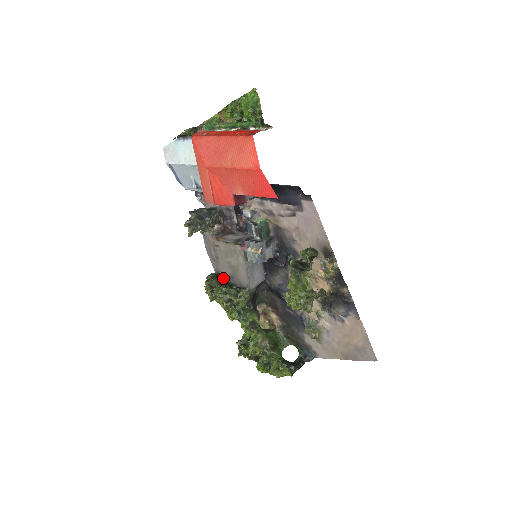
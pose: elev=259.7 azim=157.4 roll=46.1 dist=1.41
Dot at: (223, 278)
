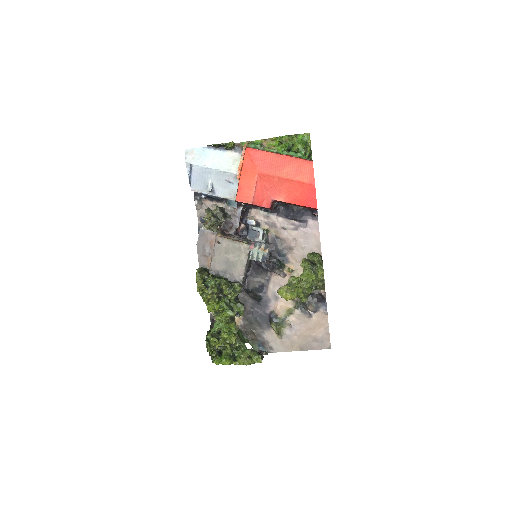
Dot at: (212, 273)
